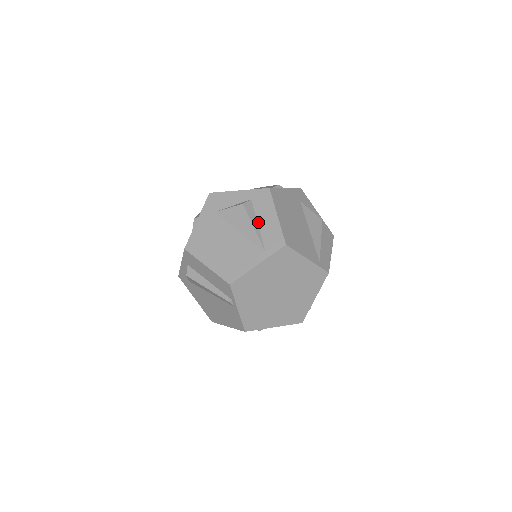
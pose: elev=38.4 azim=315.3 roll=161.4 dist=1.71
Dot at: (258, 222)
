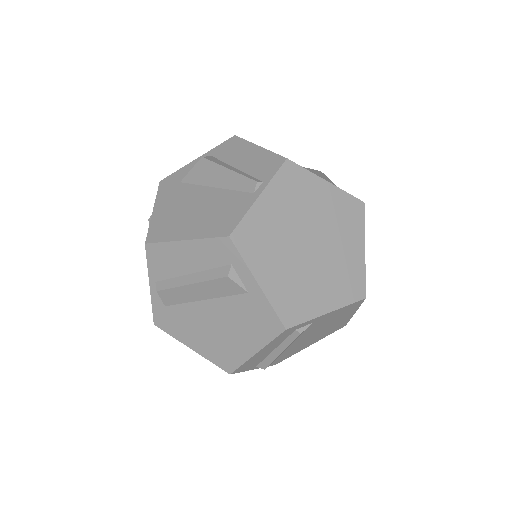
Dot at: occluded
